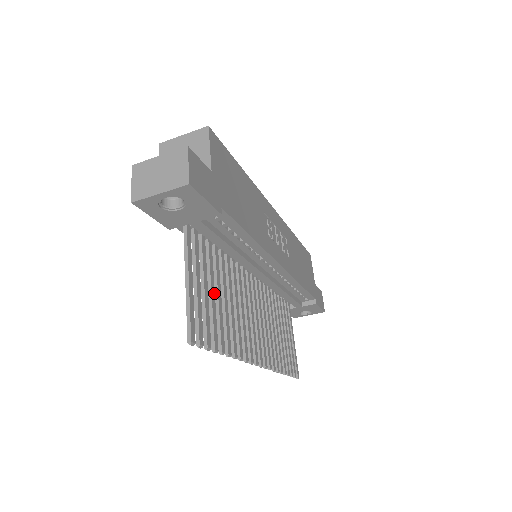
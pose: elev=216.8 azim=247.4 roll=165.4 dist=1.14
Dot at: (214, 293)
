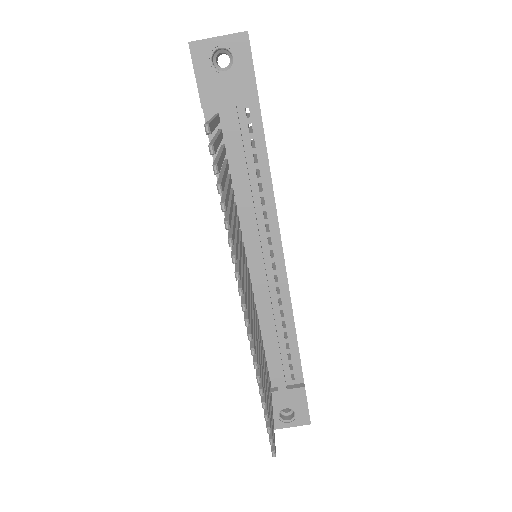
Dot at: (226, 177)
